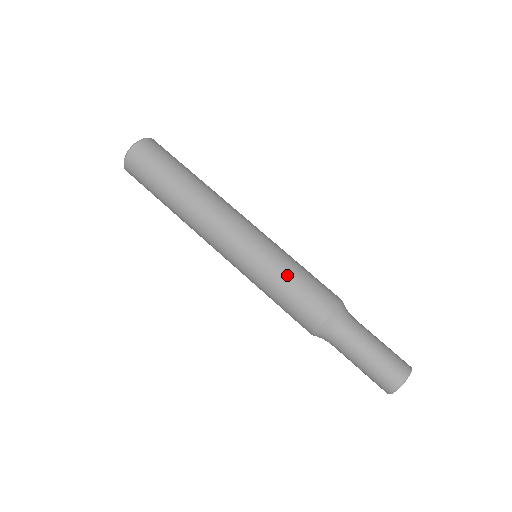
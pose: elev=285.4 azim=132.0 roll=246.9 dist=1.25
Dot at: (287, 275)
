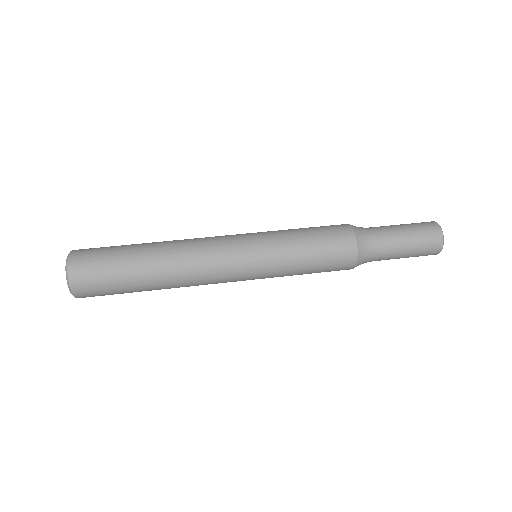
Dot at: (293, 229)
